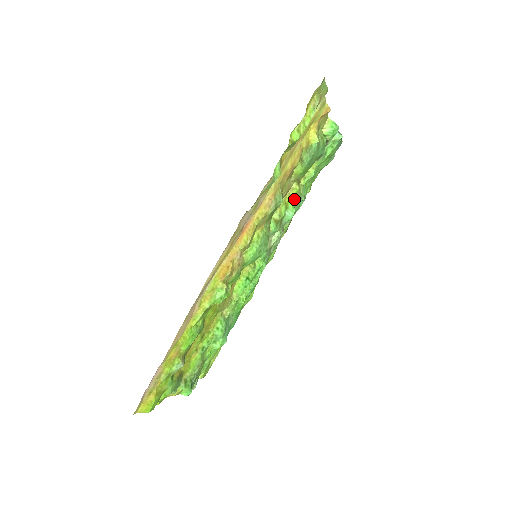
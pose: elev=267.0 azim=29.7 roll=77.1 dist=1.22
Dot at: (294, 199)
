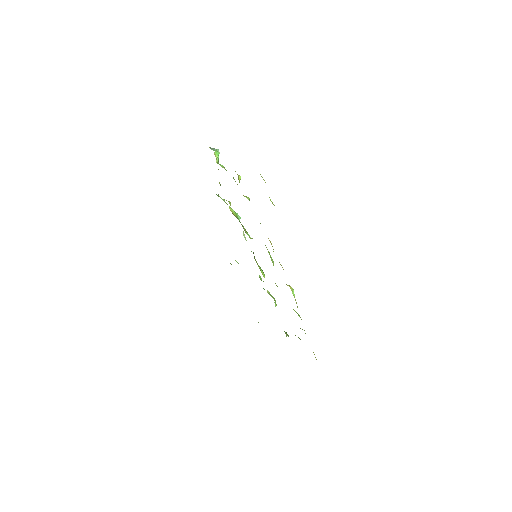
Dot at: (232, 209)
